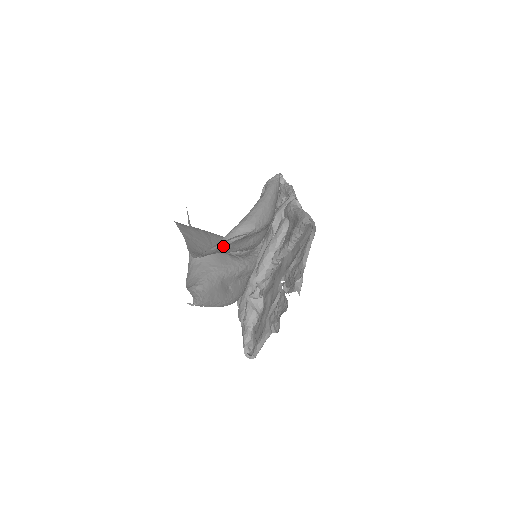
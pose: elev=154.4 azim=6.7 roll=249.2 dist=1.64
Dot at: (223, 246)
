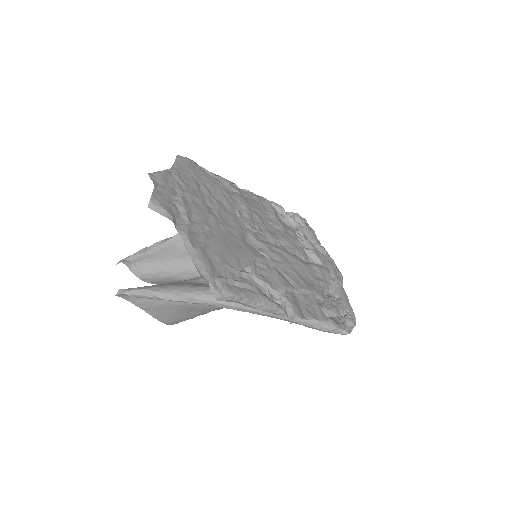
Dot at: (151, 247)
